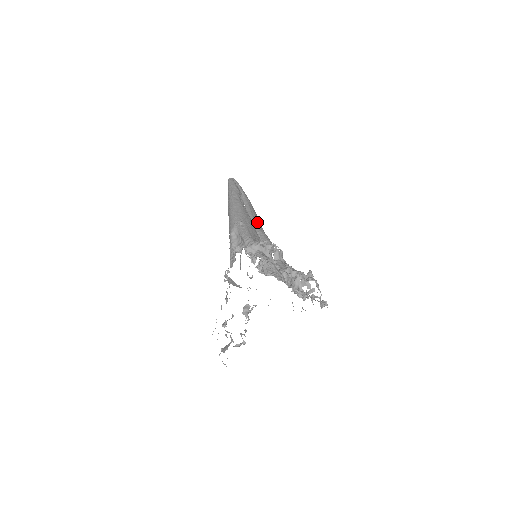
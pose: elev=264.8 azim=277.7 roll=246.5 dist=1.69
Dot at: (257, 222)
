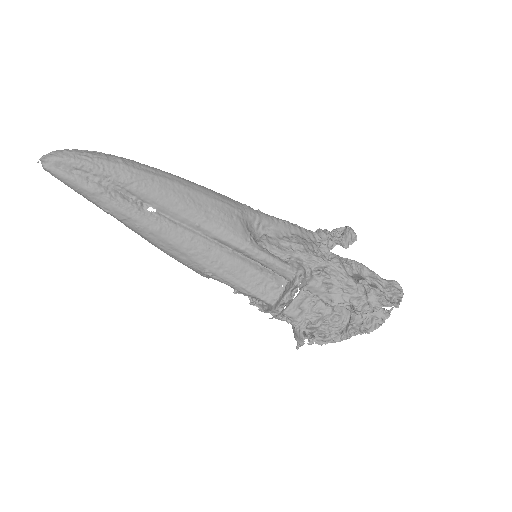
Dot at: (205, 223)
